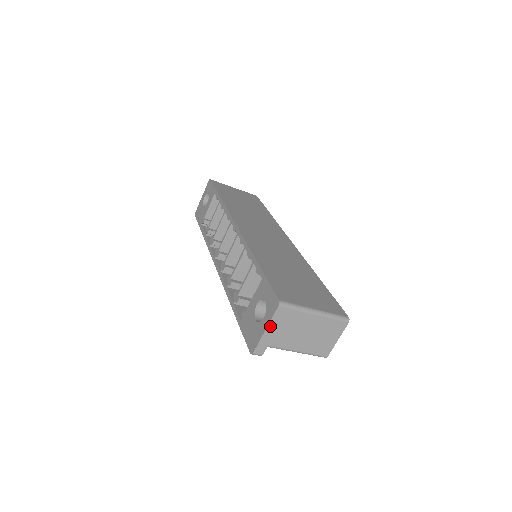
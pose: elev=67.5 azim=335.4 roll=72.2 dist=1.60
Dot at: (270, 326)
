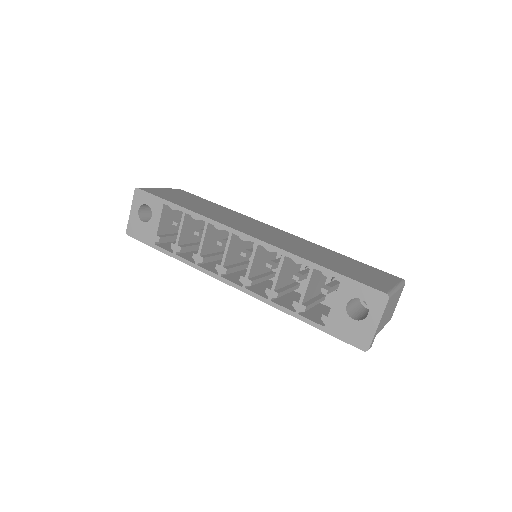
Dot at: (381, 319)
